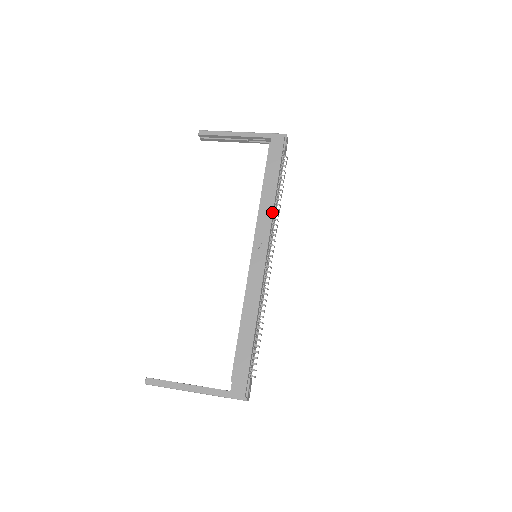
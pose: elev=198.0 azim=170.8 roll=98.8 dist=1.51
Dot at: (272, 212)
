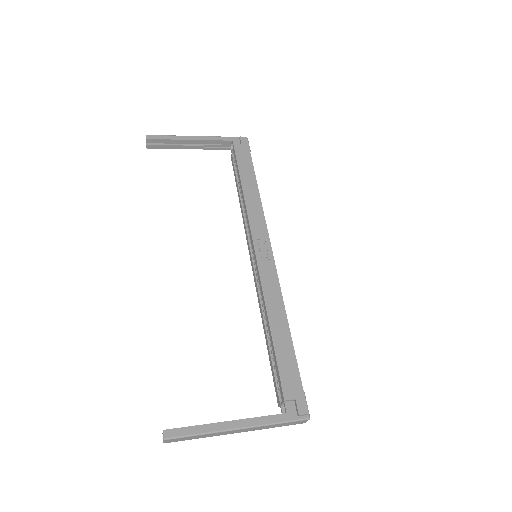
Dot at: (262, 207)
